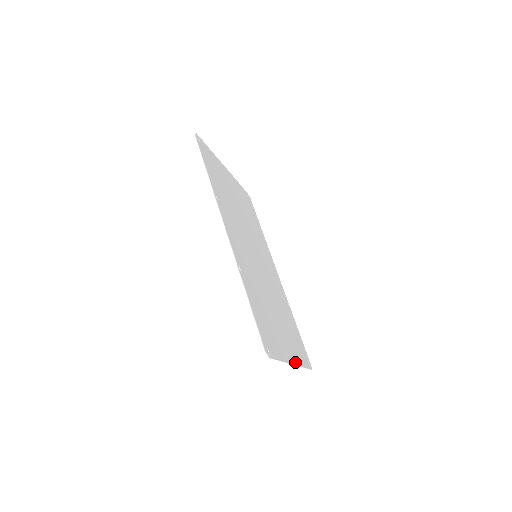
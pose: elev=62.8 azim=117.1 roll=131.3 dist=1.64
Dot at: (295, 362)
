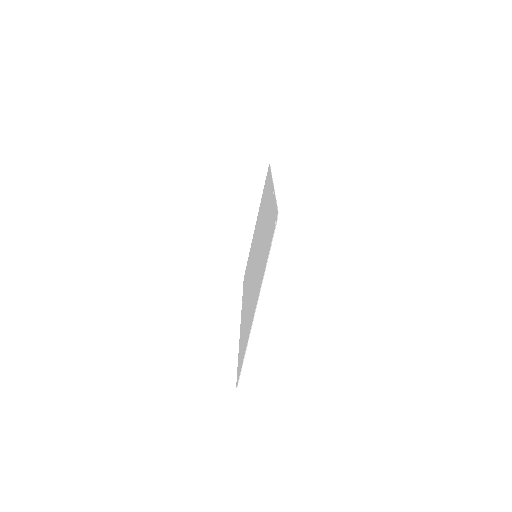
Dot at: (253, 317)
